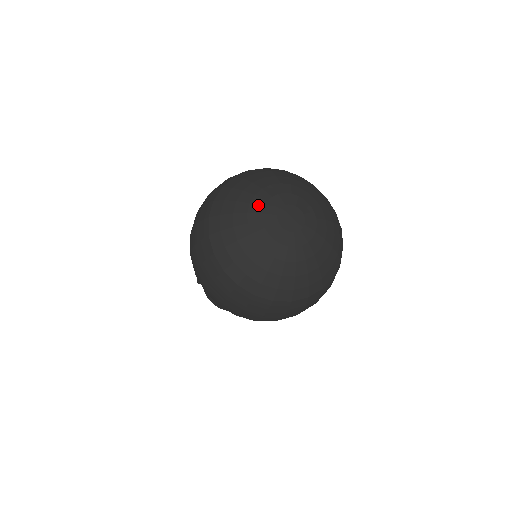
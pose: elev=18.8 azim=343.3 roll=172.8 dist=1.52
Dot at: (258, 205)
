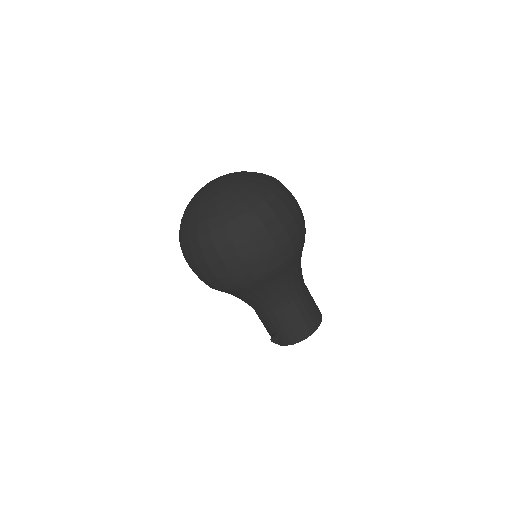
Dot at: (194, 200)
